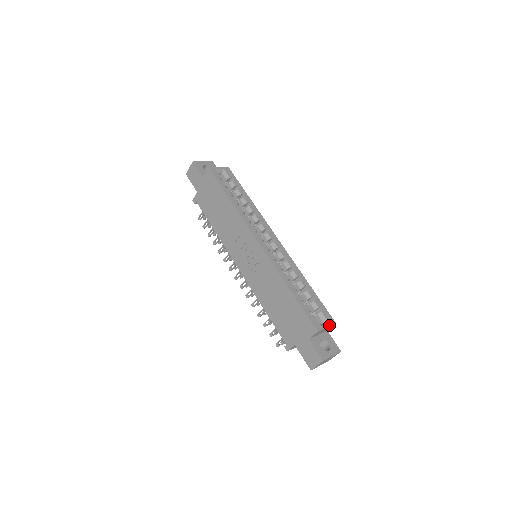
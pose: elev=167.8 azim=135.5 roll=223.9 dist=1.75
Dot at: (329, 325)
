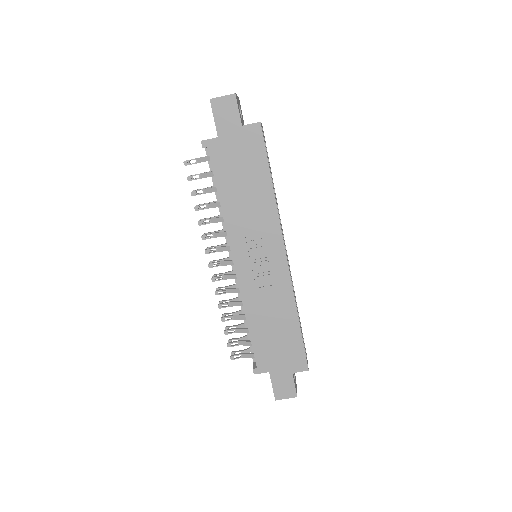
Dot at: occluded
